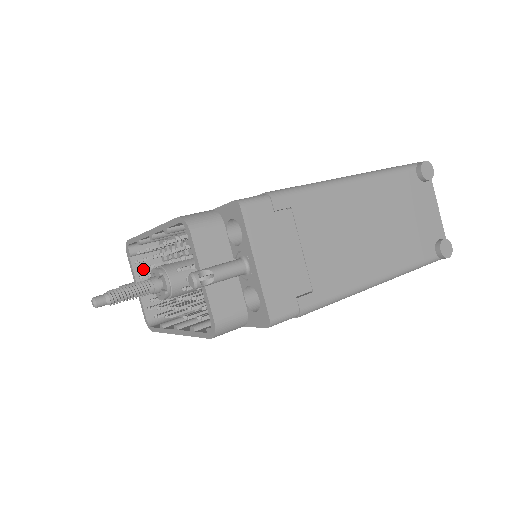
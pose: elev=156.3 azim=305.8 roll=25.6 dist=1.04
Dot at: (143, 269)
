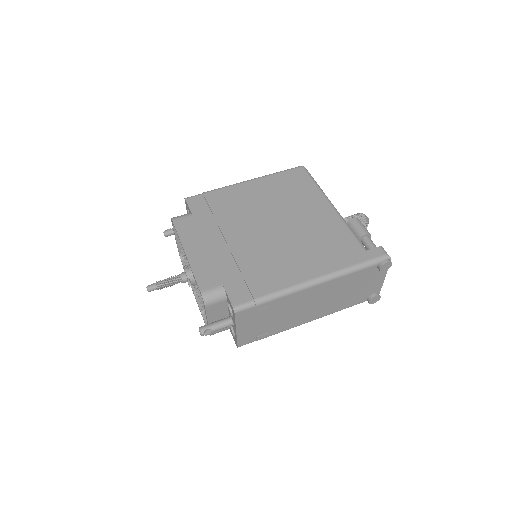
Dot at: occluded
